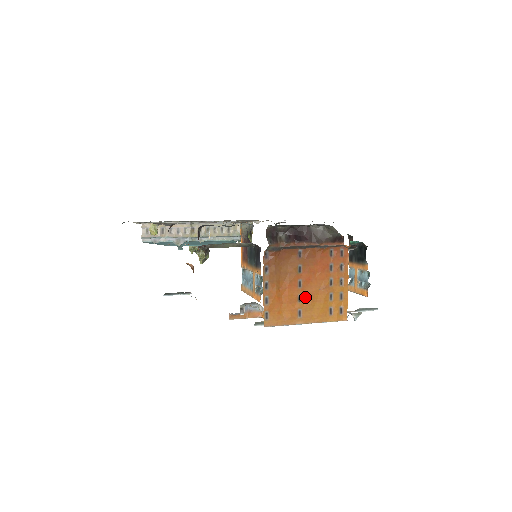
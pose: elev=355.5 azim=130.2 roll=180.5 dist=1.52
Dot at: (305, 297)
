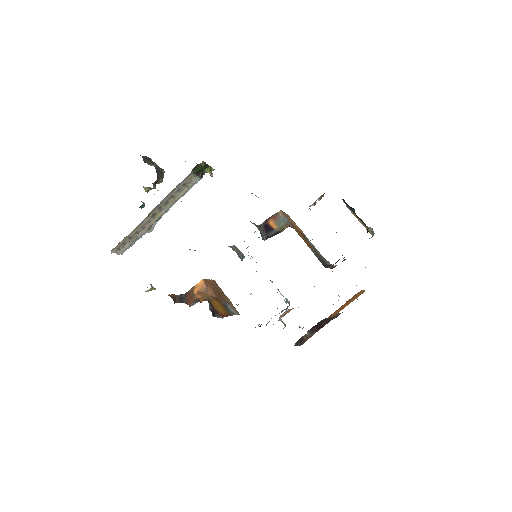
Dot at: occluded
